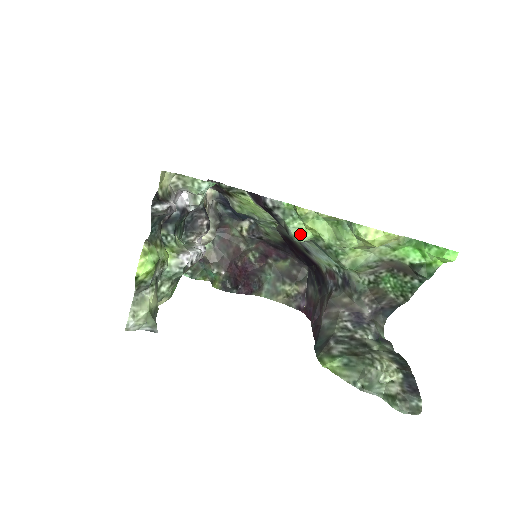
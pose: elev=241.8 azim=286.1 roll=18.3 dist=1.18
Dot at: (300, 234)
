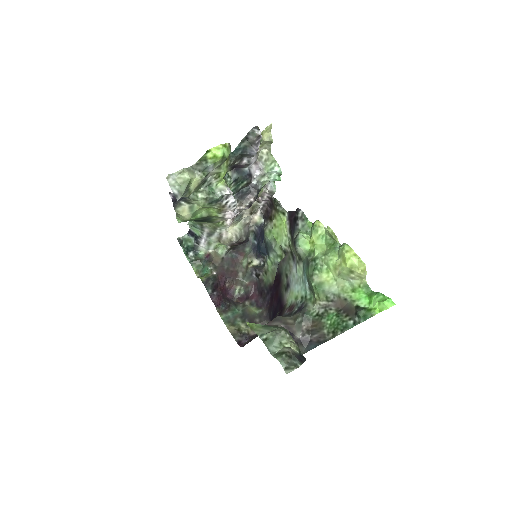
Dot at: (303, 241)
